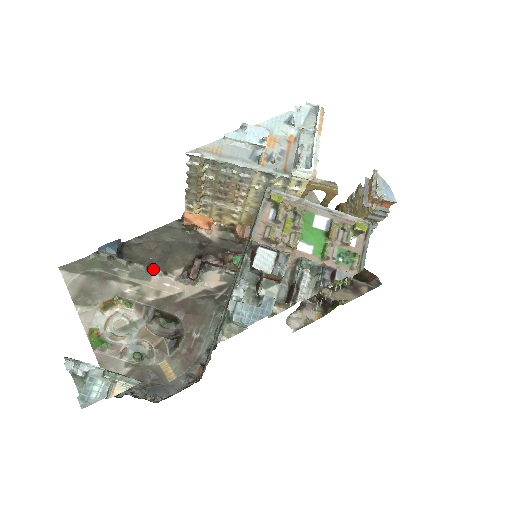
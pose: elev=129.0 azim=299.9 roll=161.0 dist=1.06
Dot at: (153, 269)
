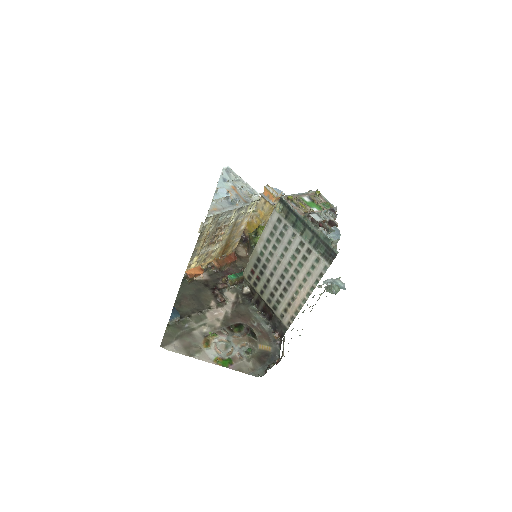
Dot at: (202, 311)
